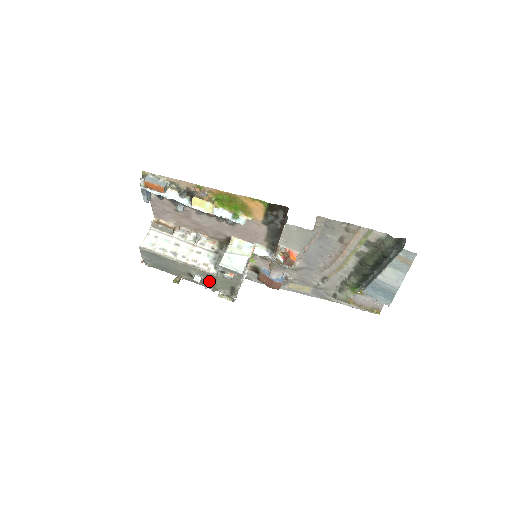
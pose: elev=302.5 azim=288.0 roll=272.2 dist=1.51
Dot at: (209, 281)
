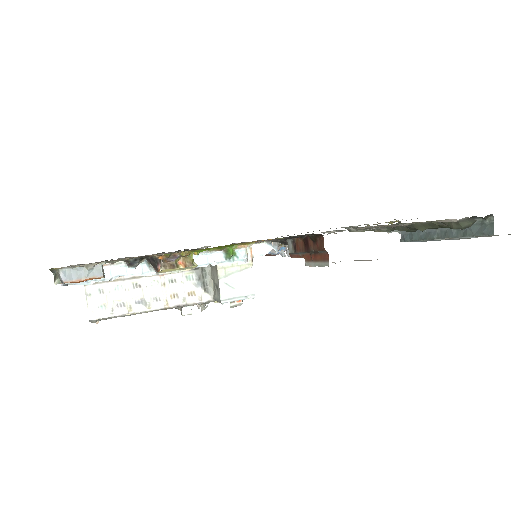
Dot at: (203, 304)
